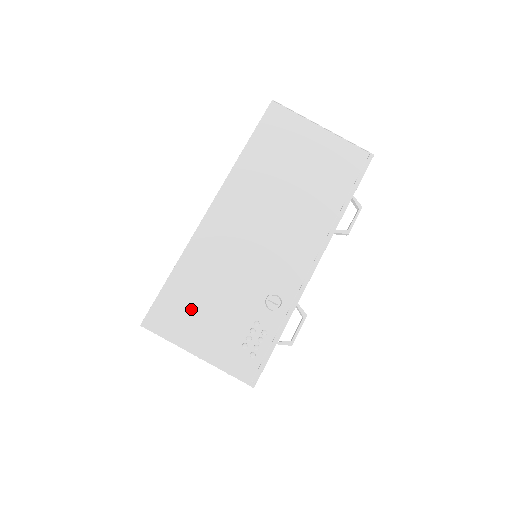
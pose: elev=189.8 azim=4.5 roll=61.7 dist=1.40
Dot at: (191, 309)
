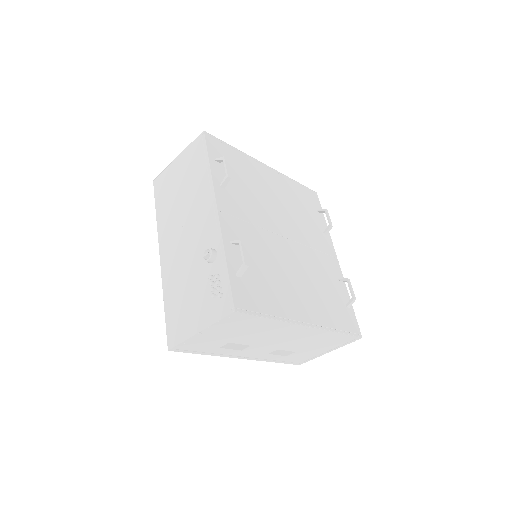
Dot at: (182, 313)
